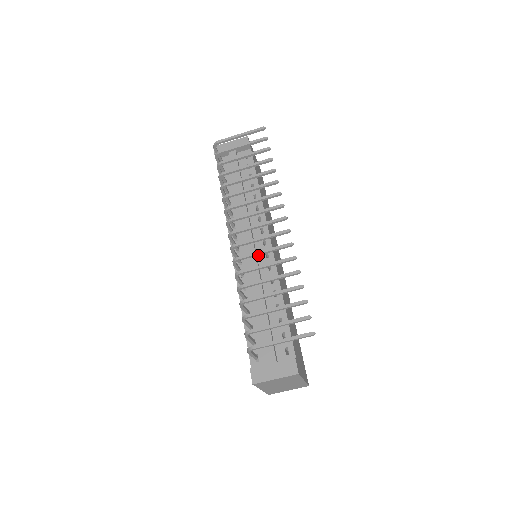
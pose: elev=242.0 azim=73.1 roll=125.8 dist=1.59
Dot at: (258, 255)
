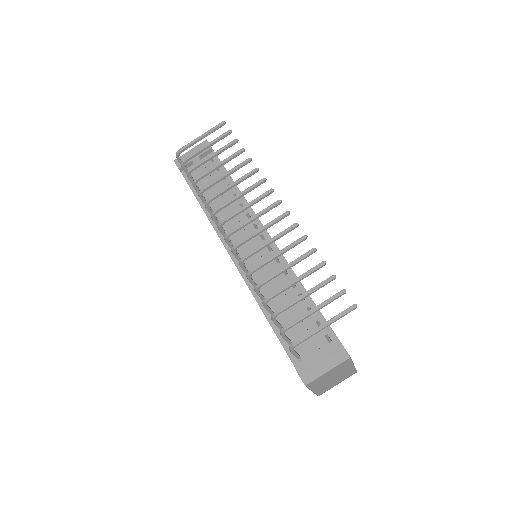
Dot at: (260, 252)
